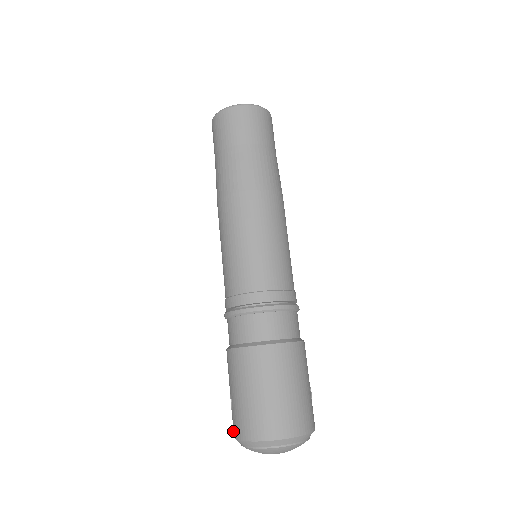
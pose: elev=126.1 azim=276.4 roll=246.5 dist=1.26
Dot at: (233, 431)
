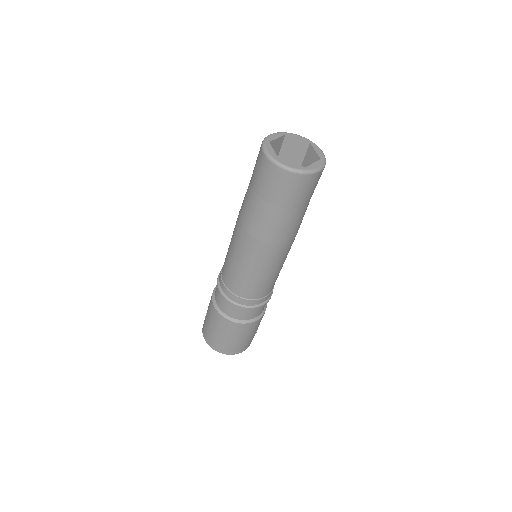
Dot at: occluded
